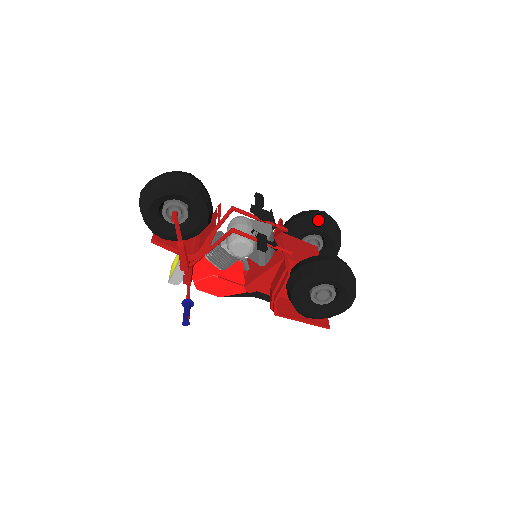
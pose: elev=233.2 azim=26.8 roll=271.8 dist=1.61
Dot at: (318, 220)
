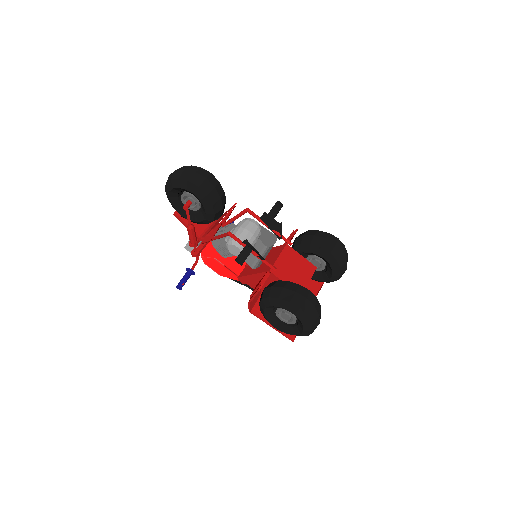
Dot at: (323, 246)
